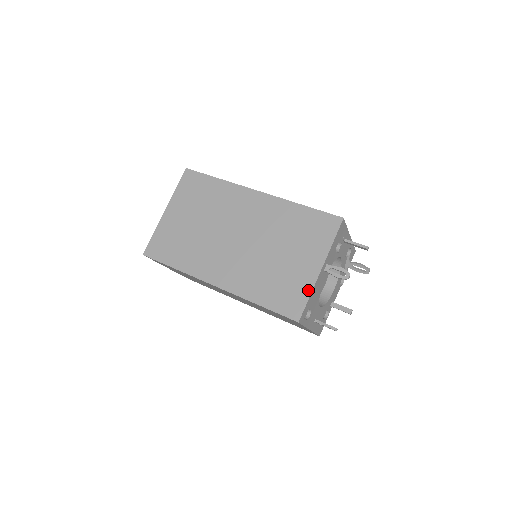
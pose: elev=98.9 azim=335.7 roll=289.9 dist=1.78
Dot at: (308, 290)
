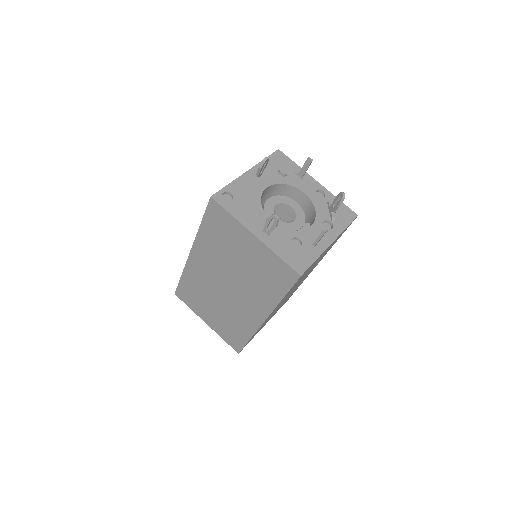
Dot at: occluded
